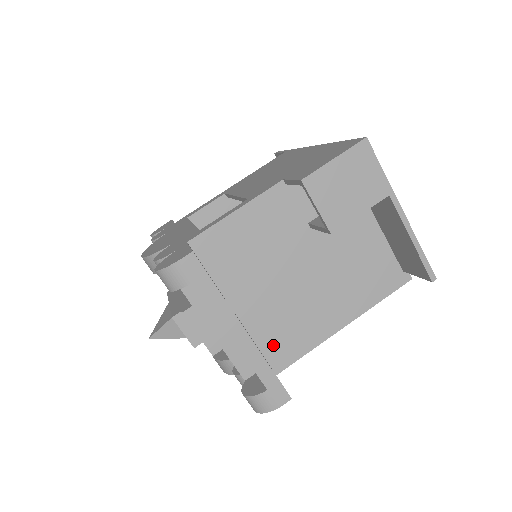
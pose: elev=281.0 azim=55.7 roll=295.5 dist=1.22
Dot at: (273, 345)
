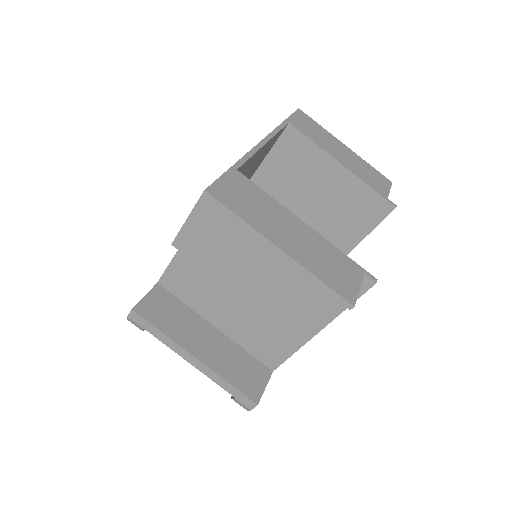
Dot at: (259, 349)
